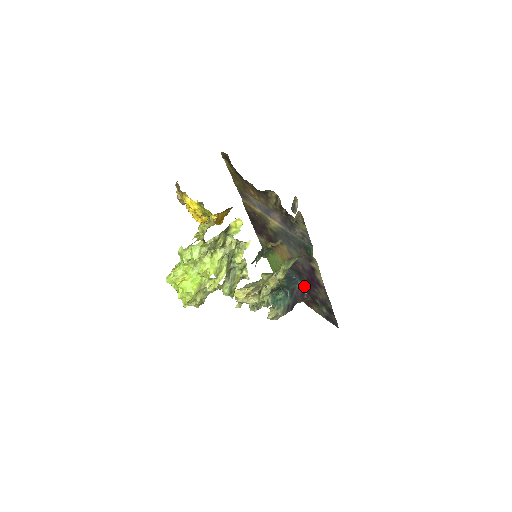
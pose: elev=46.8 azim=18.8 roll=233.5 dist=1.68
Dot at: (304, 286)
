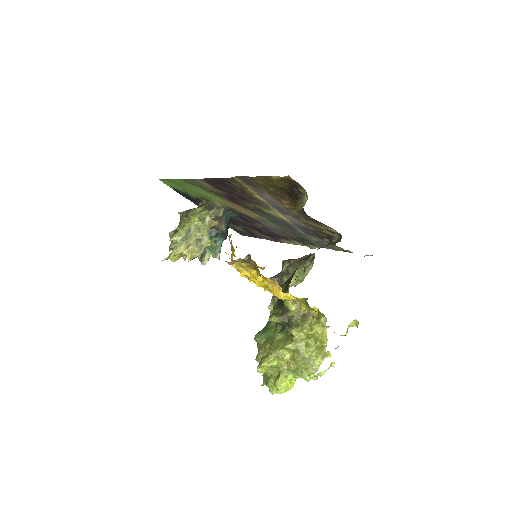
Dot at: (235, 219)
